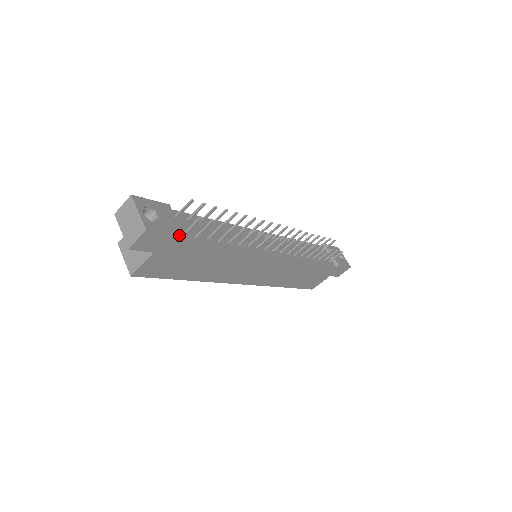
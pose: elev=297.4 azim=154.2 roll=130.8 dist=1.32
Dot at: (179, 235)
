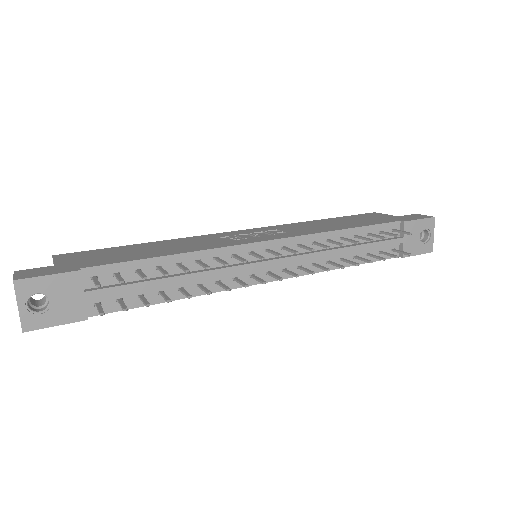
Dot at: (78, 320)
